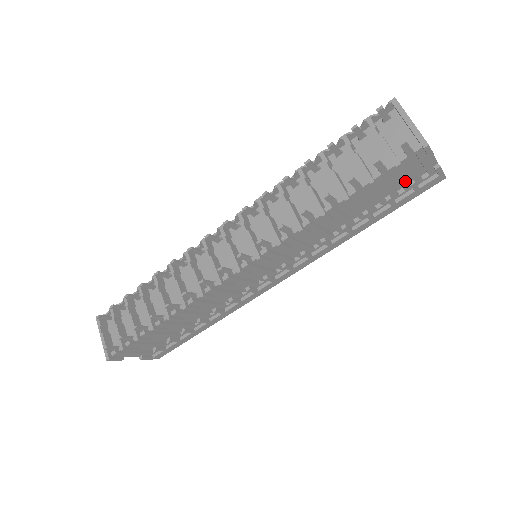
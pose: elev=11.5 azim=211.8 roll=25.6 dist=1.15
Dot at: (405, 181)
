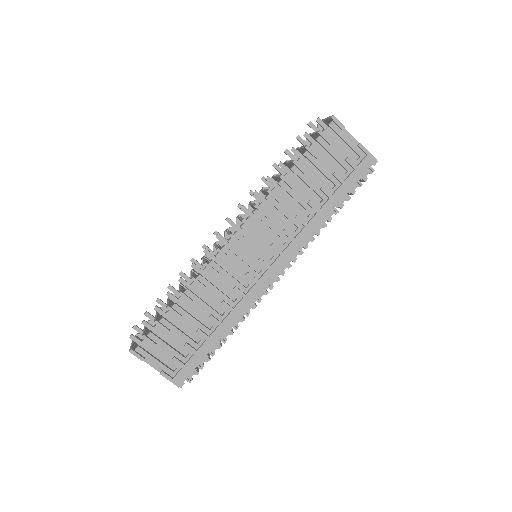
Dot at: (340, 158)
